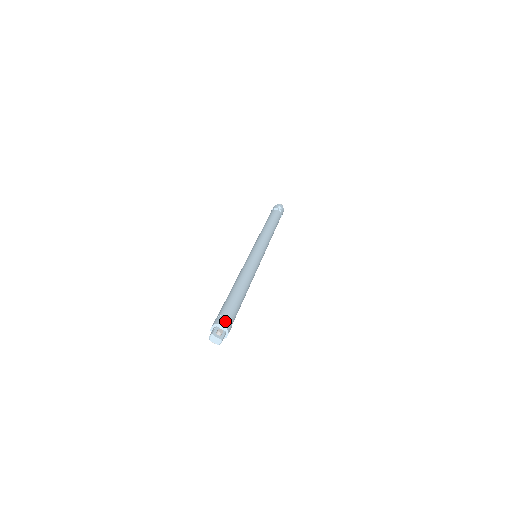
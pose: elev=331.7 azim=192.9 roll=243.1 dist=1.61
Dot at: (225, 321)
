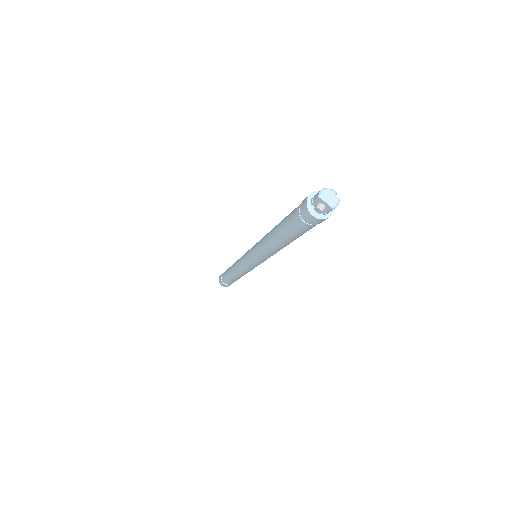
Dot at: occluded
